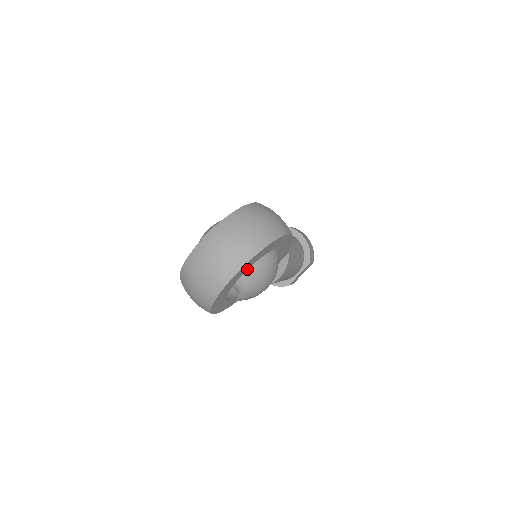
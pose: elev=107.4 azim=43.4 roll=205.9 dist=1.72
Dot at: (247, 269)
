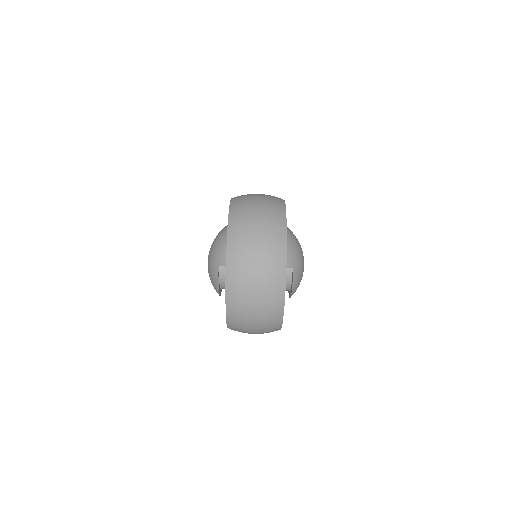
Dot at: occluded
